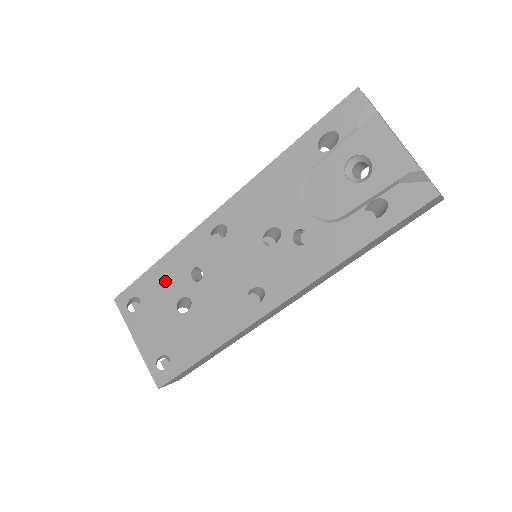
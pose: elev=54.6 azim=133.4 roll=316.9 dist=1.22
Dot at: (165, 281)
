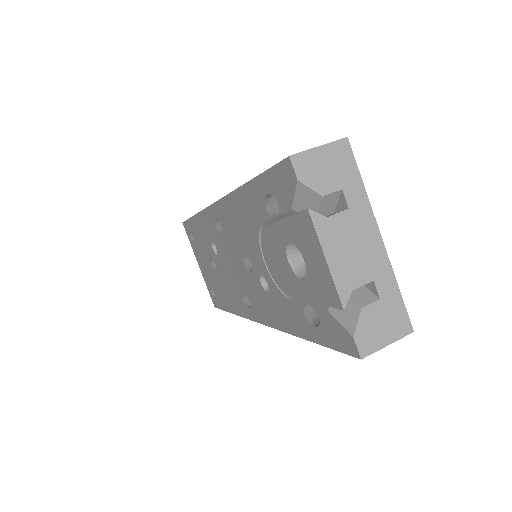
Dot at: (201, 236)
